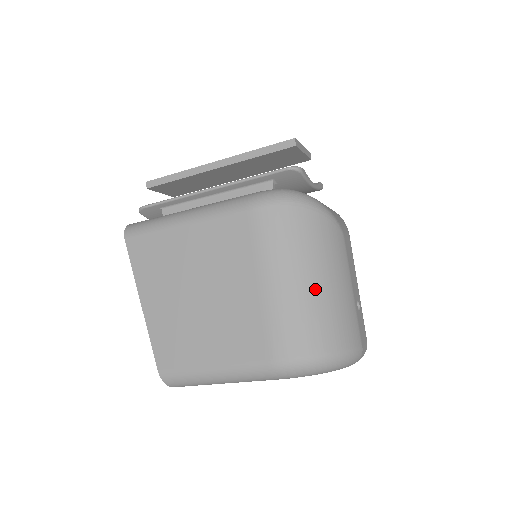
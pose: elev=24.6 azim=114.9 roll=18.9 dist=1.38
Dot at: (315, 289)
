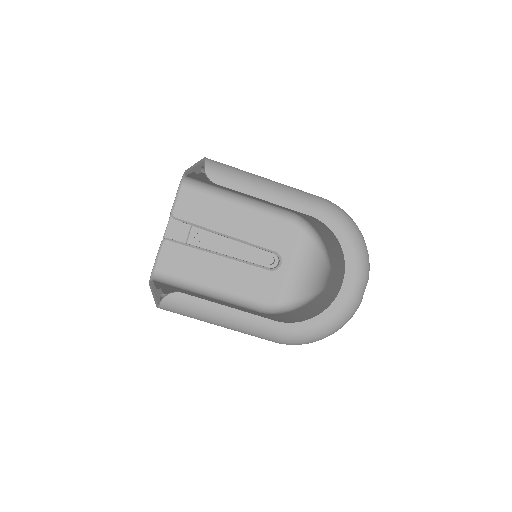
Dot at: occluded
